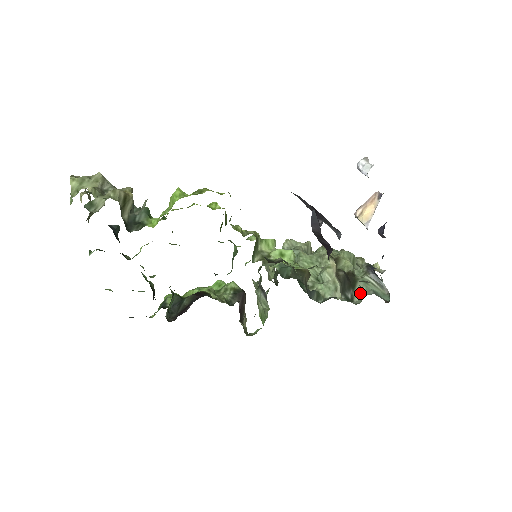
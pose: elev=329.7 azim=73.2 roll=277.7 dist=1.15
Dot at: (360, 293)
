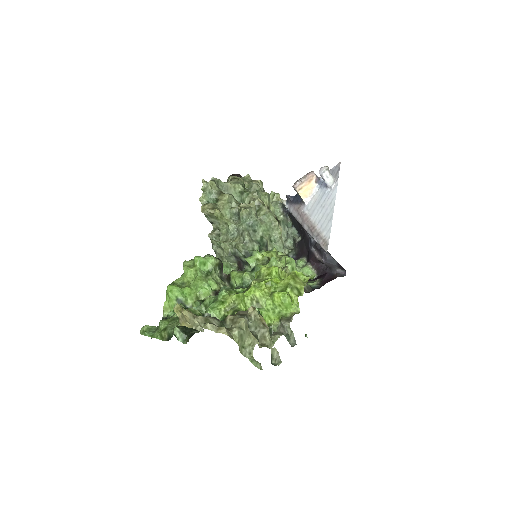
Dot at: (283, 232)
